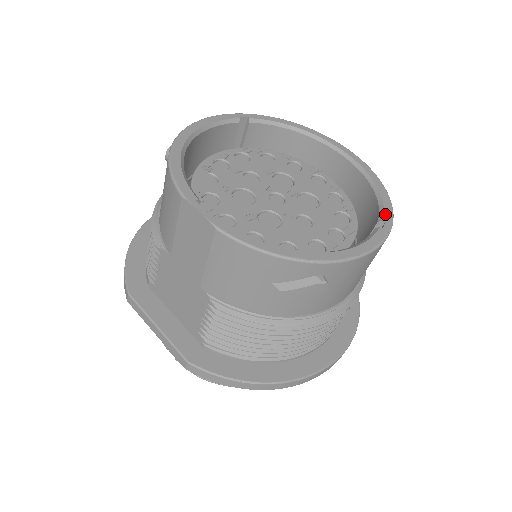
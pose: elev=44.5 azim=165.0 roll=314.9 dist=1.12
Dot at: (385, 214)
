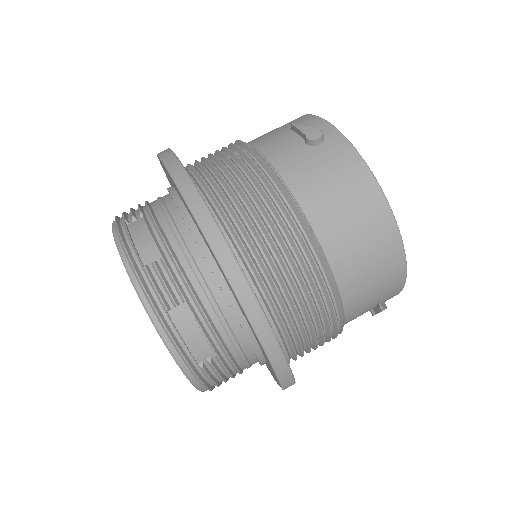
Dot at: occluded
